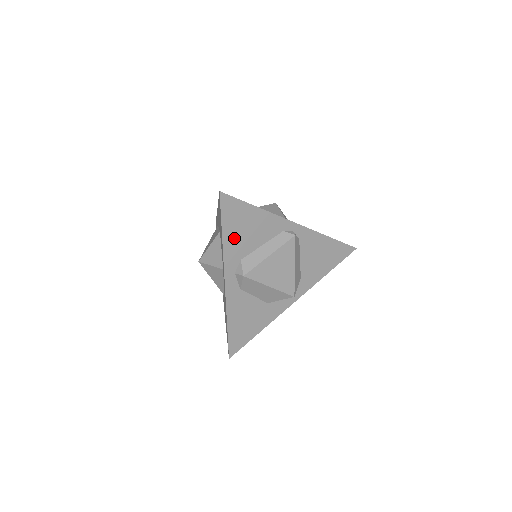
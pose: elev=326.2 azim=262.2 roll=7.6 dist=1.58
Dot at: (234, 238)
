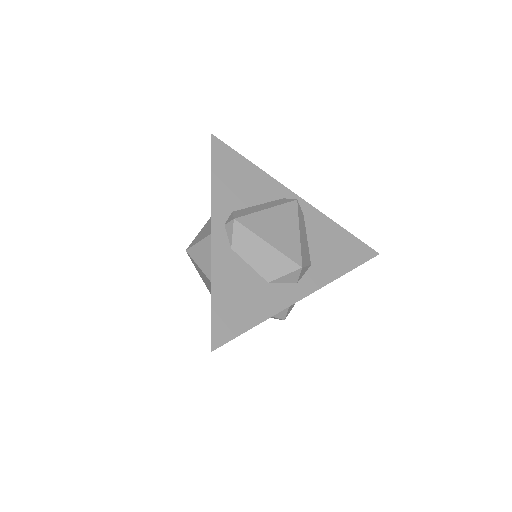
Dot at: (225, 185)
